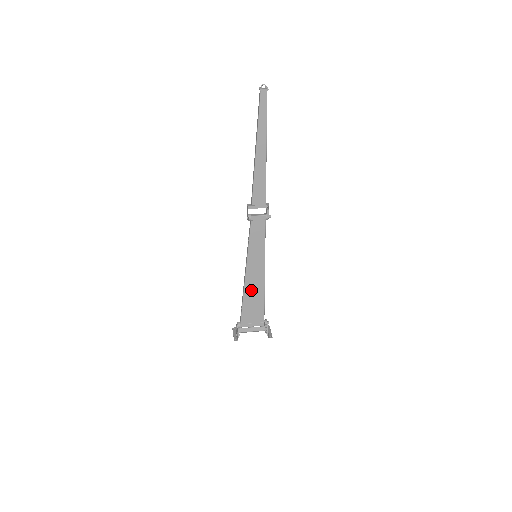
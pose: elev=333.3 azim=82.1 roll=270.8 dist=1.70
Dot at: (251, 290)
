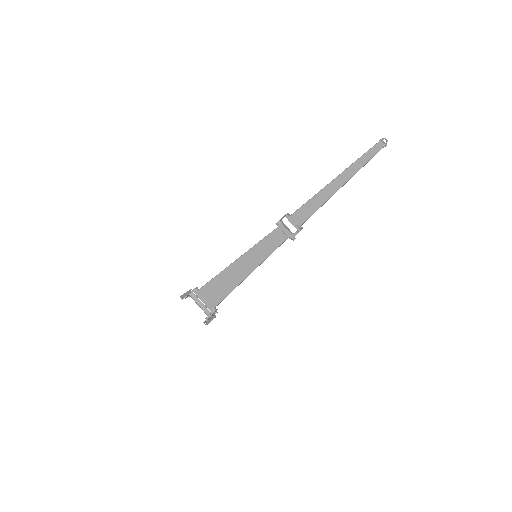
Dot at: (228, 276)
